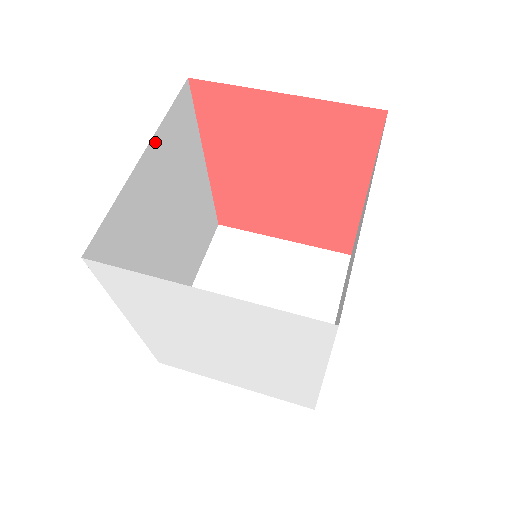
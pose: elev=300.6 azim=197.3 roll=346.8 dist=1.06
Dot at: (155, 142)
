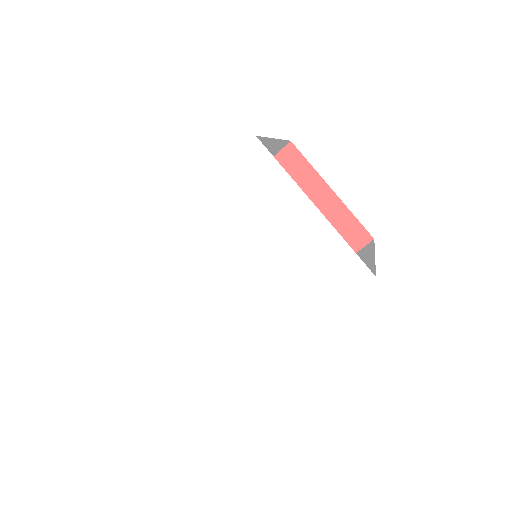
Dot at: (276, 143)
